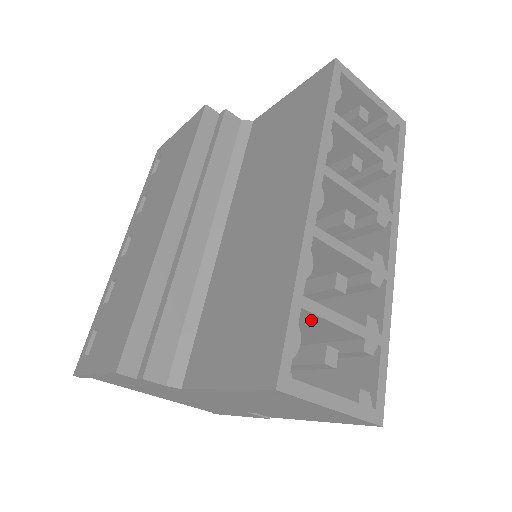
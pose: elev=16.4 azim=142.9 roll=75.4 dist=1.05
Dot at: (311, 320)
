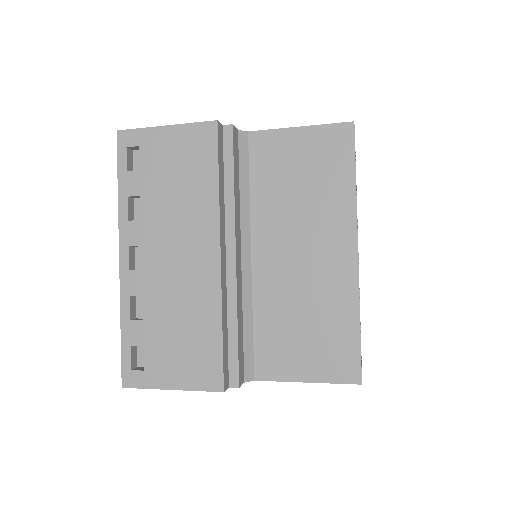
Dot at: occluded
